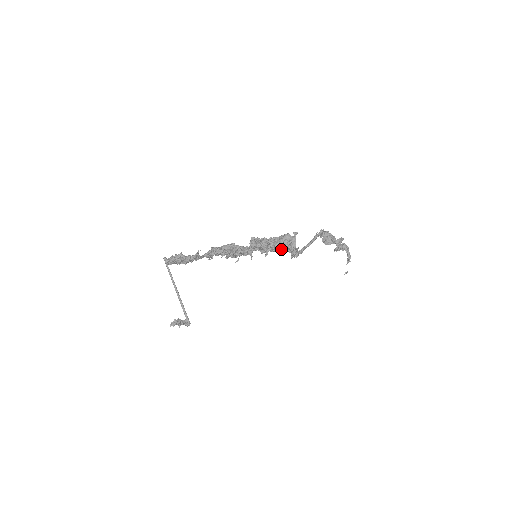
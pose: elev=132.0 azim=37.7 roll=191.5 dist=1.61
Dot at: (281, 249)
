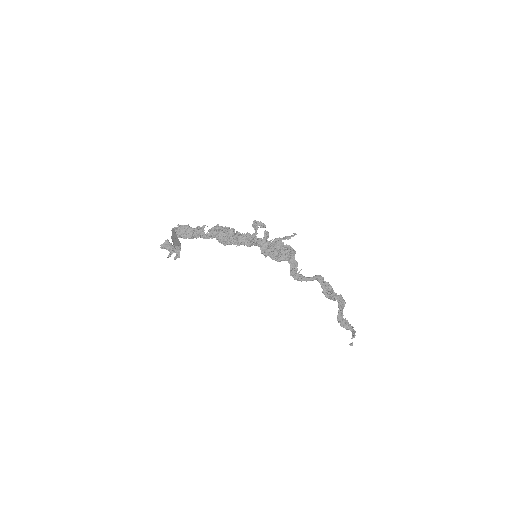
Dot at: (281, 258)
